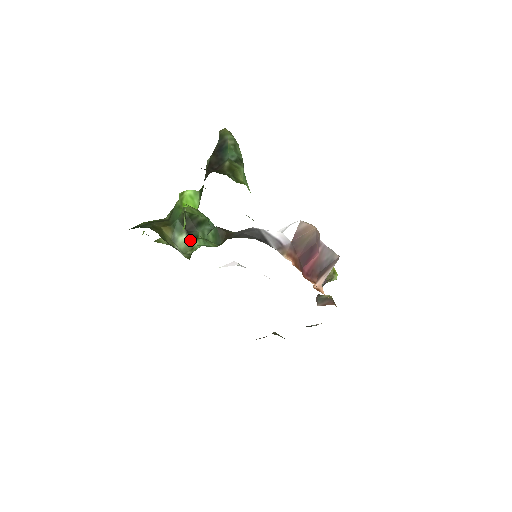
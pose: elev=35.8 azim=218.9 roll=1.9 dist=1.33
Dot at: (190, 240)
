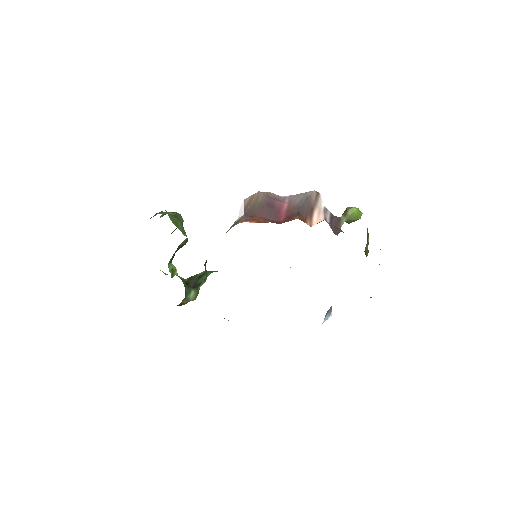
Dot at: (196, 289)
